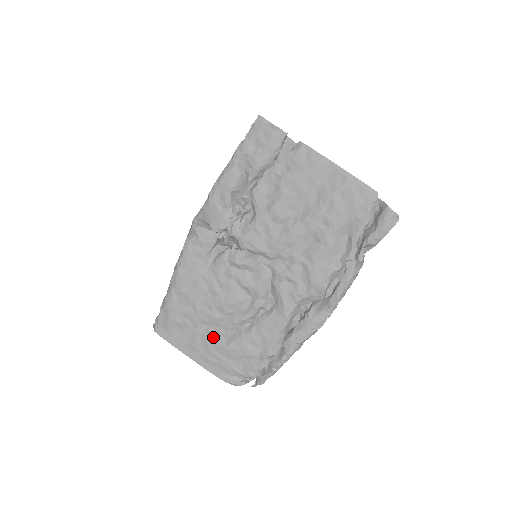
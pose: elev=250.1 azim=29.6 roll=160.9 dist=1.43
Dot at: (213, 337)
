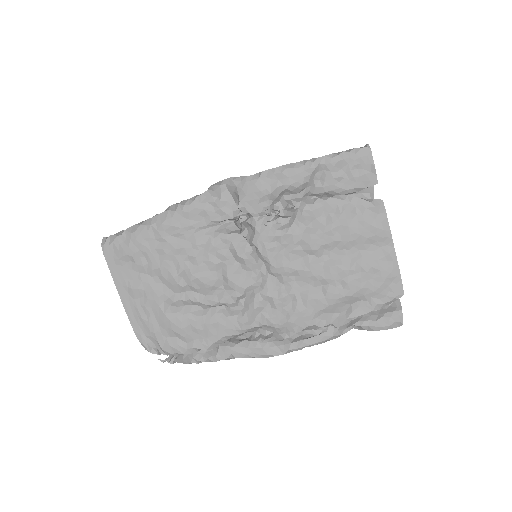
Dot at: (159, 296)
